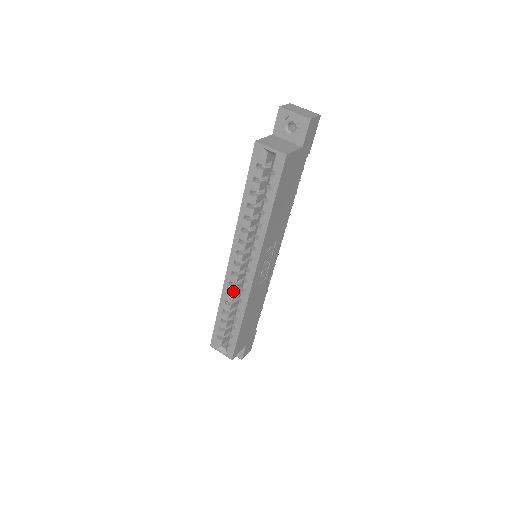
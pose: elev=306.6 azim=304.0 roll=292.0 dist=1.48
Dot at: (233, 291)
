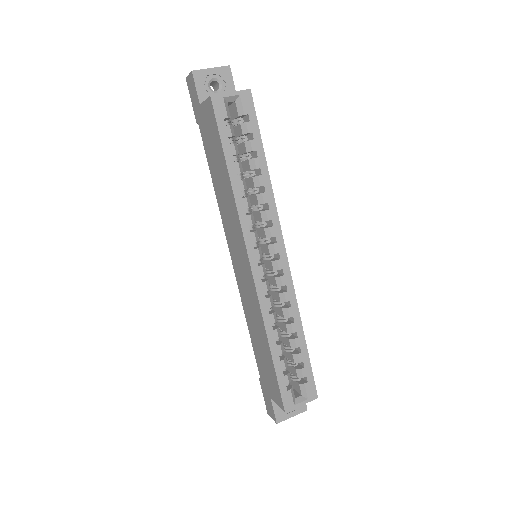
Dot at: (272, 304)
